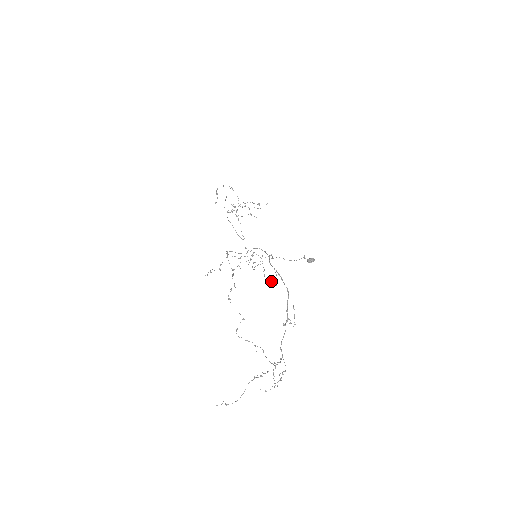
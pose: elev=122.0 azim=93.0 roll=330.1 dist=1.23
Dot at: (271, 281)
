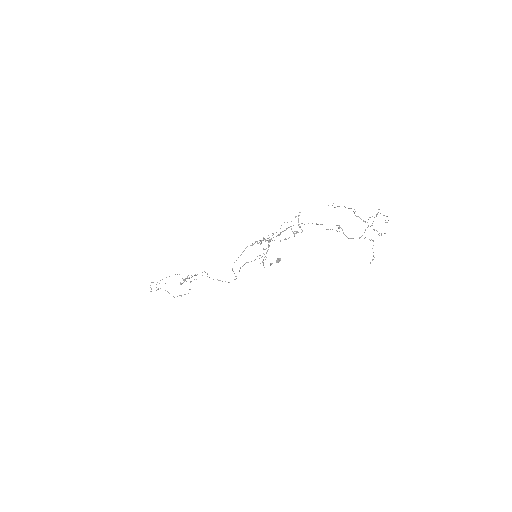
Dot at: occluded
